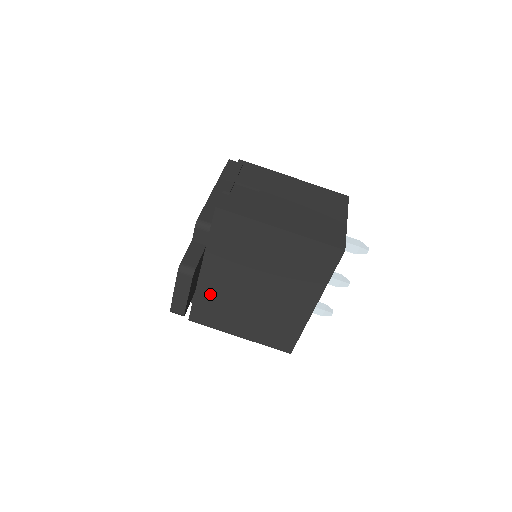
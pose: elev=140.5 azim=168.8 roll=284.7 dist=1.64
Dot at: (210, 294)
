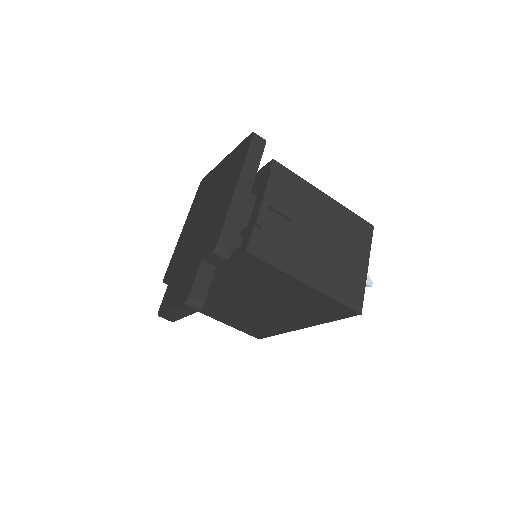
Dot at: occluded
